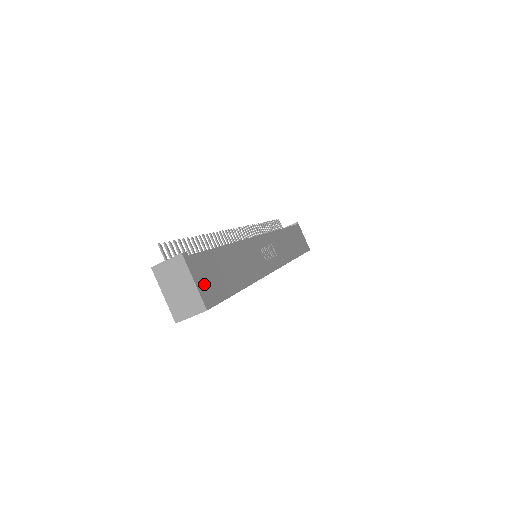
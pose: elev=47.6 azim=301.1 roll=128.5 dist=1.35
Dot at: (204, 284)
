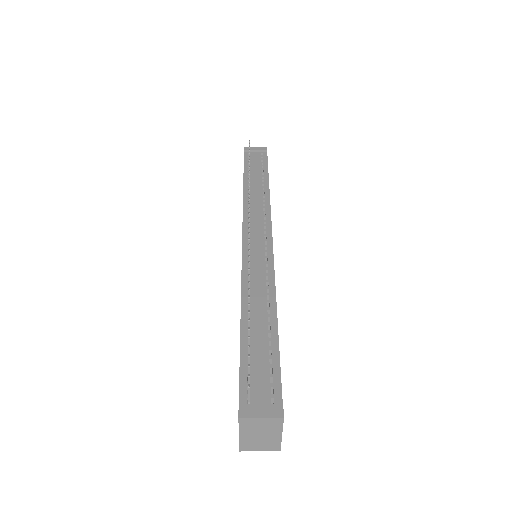
Dot at: occluded
